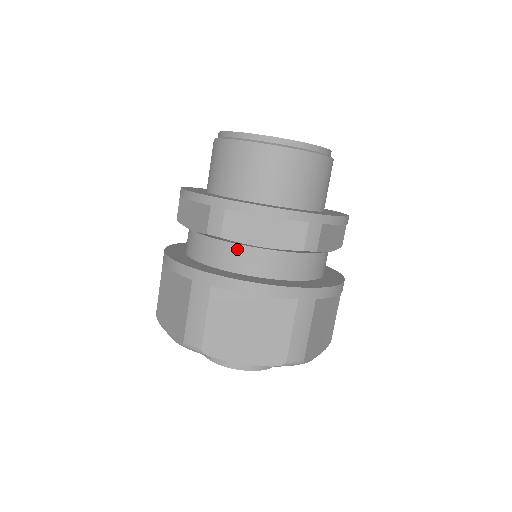
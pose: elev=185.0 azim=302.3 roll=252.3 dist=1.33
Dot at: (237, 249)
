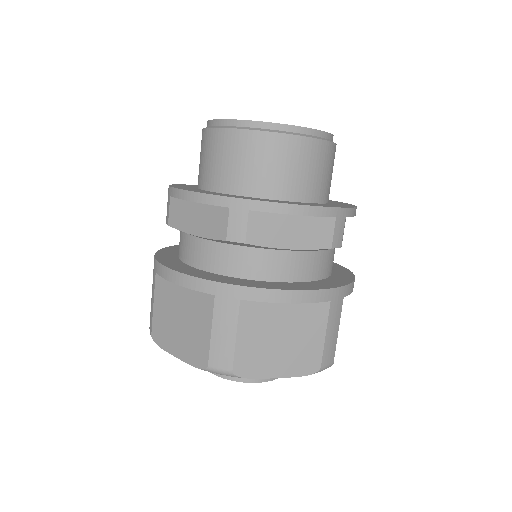
Dot at: (186, 238)
